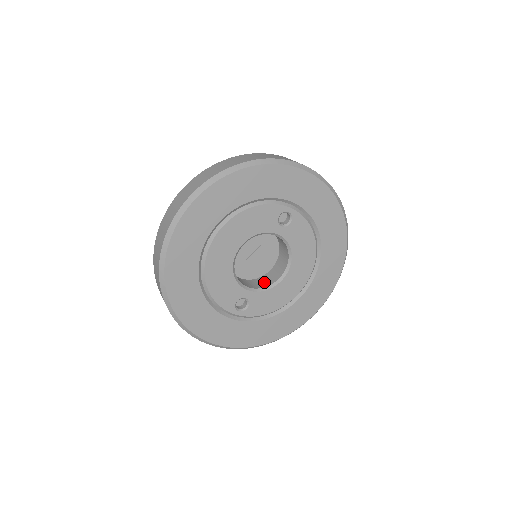
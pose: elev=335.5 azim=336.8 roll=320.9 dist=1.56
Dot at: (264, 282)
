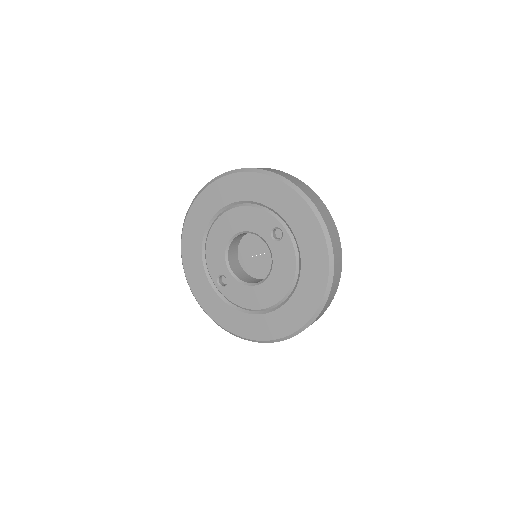
Dot at: (250, 280)
